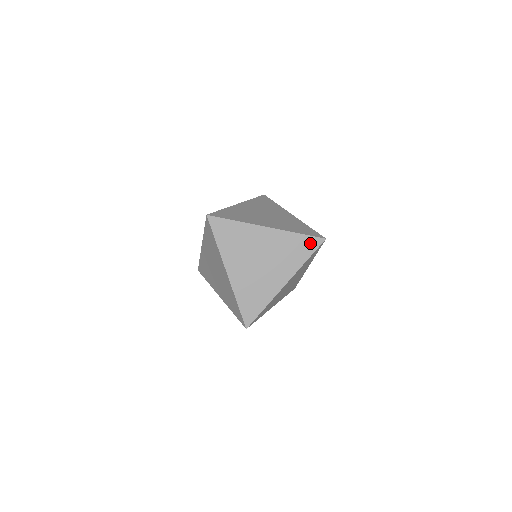
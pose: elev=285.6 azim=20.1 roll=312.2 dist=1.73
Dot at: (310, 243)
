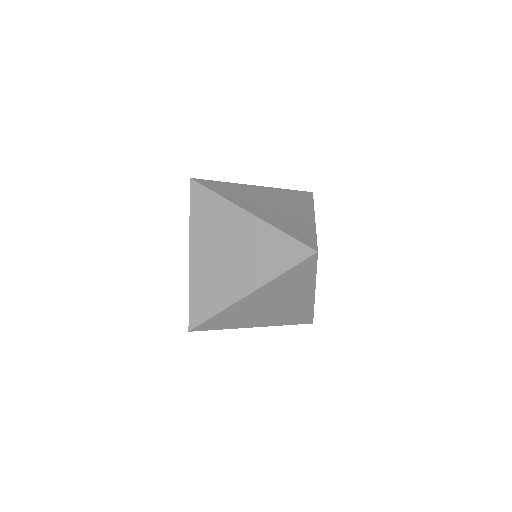
Dot at: (295, 251)
